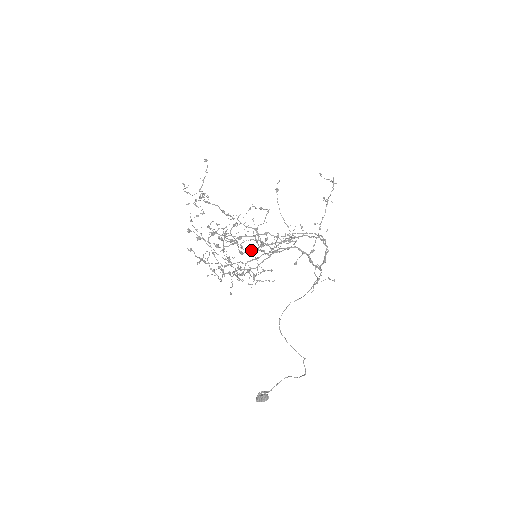
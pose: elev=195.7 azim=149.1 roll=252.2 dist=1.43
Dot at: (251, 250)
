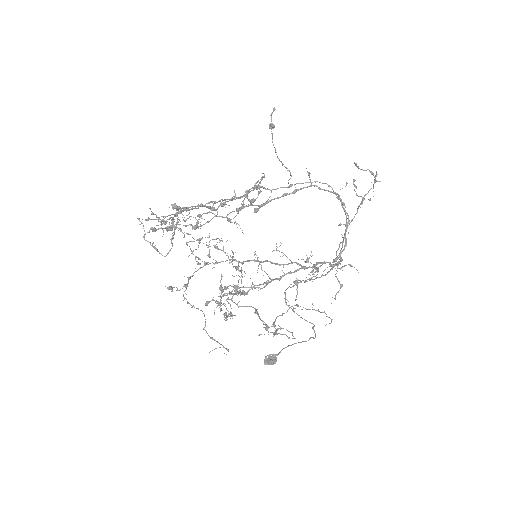
Dot at: occluded
